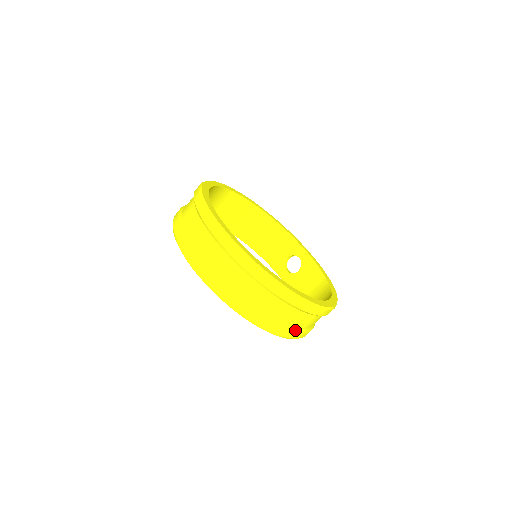
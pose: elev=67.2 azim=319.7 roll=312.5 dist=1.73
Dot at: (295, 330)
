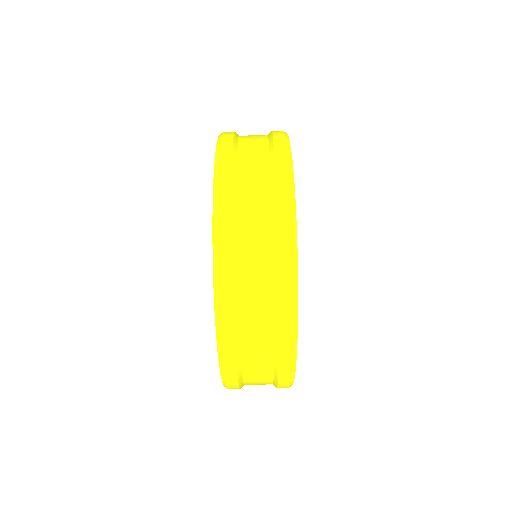
Dot at: (238, 348)
